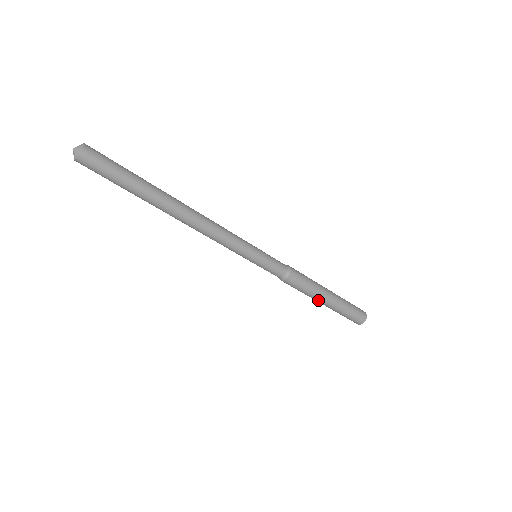
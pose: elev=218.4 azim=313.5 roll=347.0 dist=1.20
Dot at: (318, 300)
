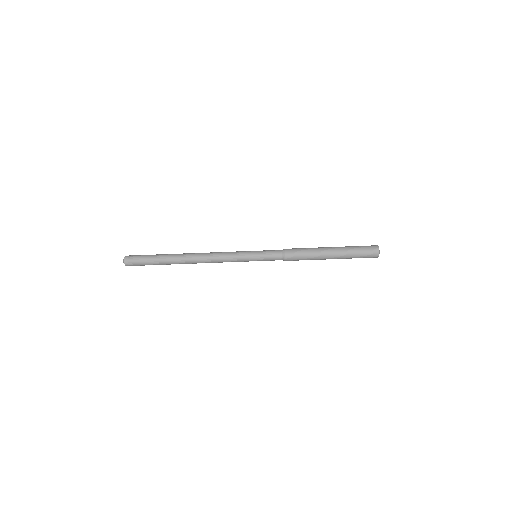
Dot at: (324, 257)
